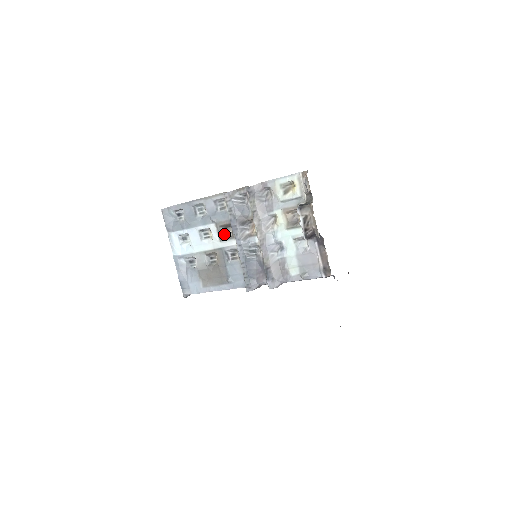
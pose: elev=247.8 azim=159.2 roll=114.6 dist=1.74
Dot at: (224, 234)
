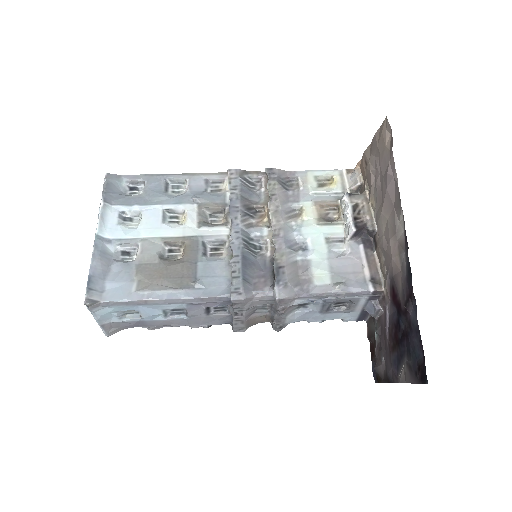
Dot at: (207, 221)
